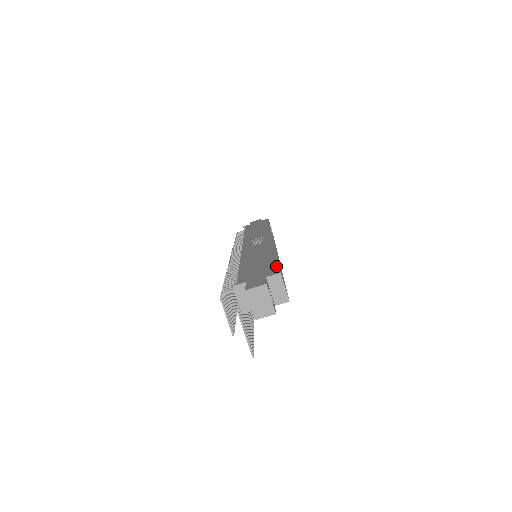
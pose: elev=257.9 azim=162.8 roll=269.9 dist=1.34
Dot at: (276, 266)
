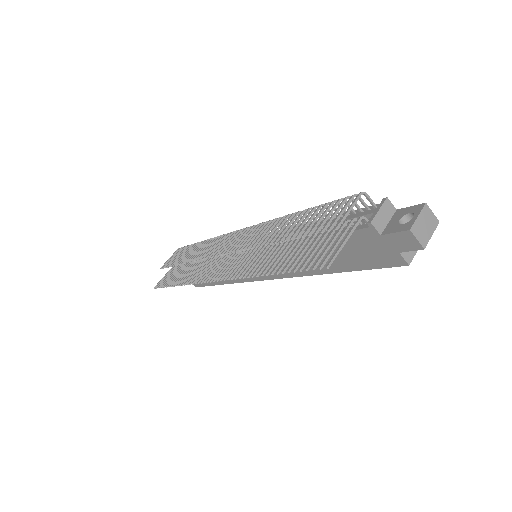
Dot at: occluded
